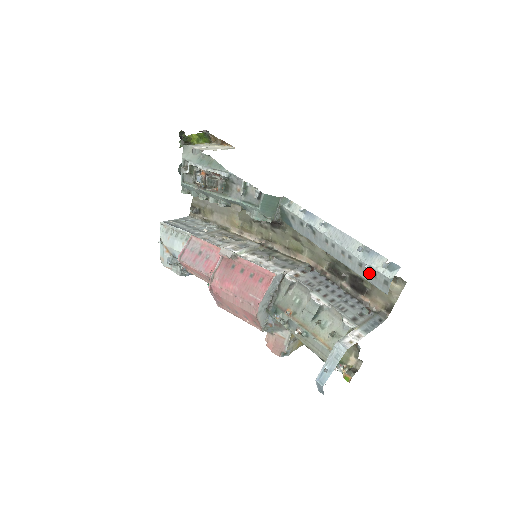
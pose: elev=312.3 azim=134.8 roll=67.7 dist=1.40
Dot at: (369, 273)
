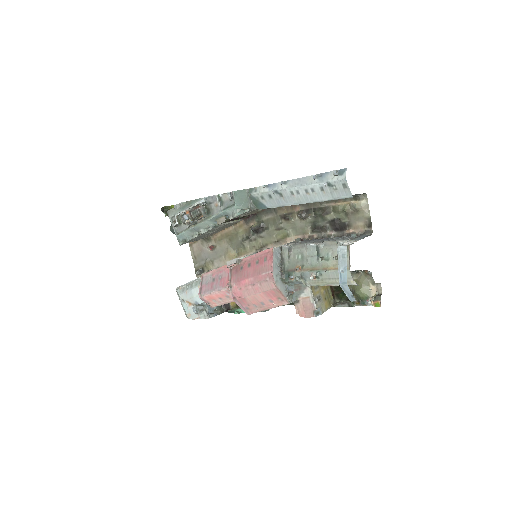
Dot at: (331, 190)
